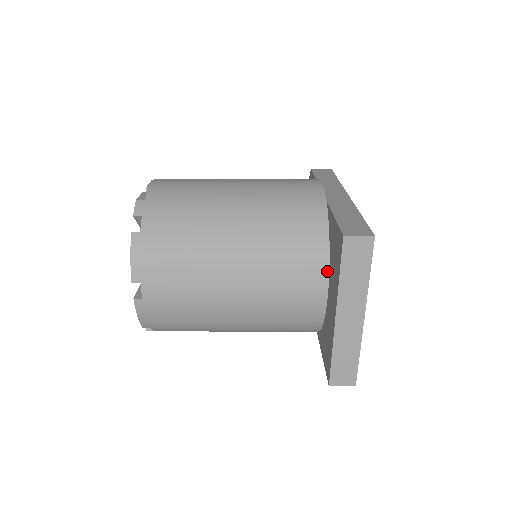
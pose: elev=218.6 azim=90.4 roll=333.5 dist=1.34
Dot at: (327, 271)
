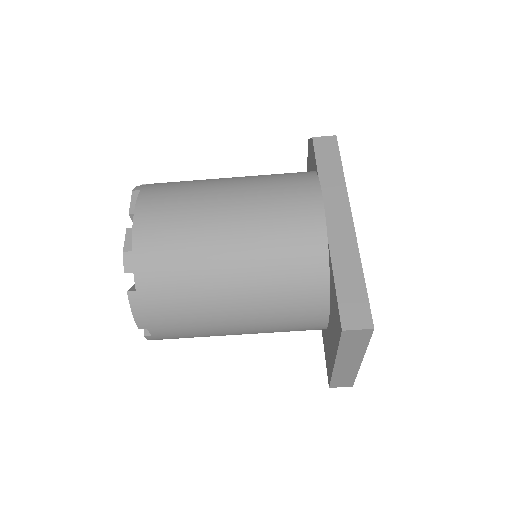
Dot at: (327, 309)
